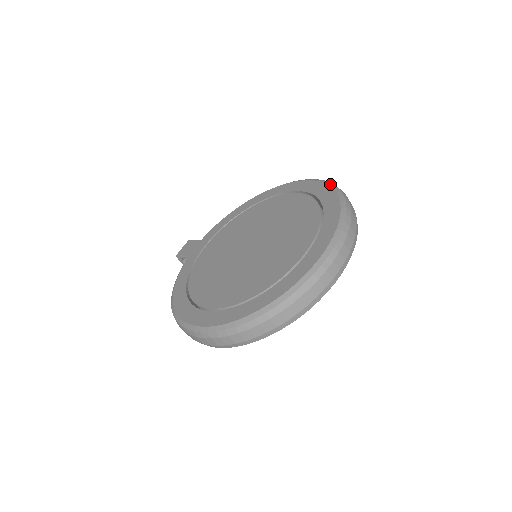
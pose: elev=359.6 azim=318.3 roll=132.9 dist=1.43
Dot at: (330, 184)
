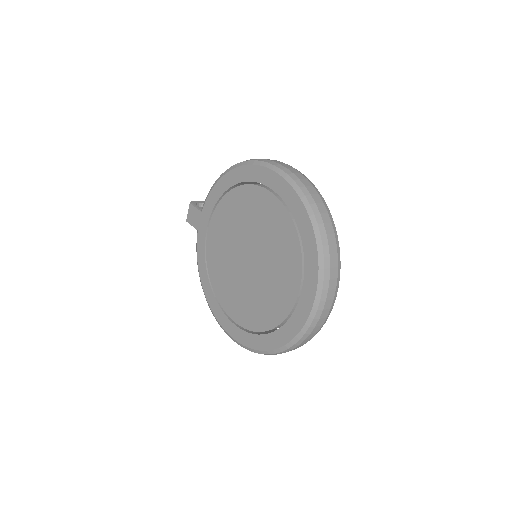
Dot at: (305, 203)
